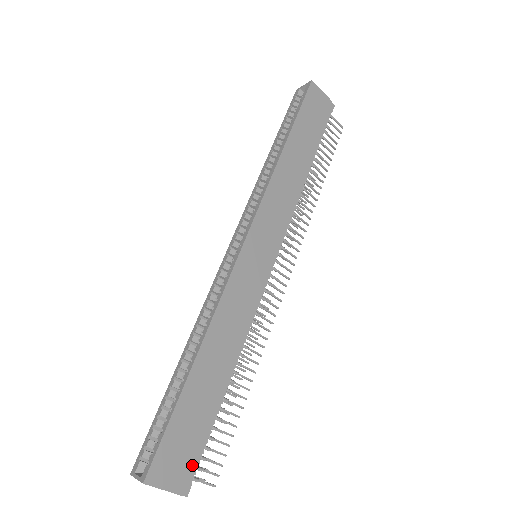
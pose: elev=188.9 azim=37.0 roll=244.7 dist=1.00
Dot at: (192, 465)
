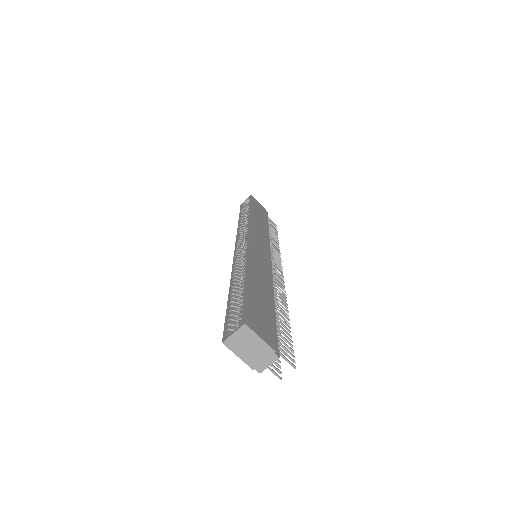
Dot at: (274, 336)
